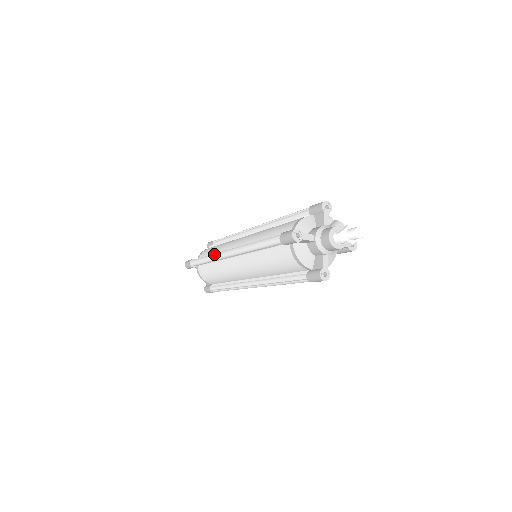
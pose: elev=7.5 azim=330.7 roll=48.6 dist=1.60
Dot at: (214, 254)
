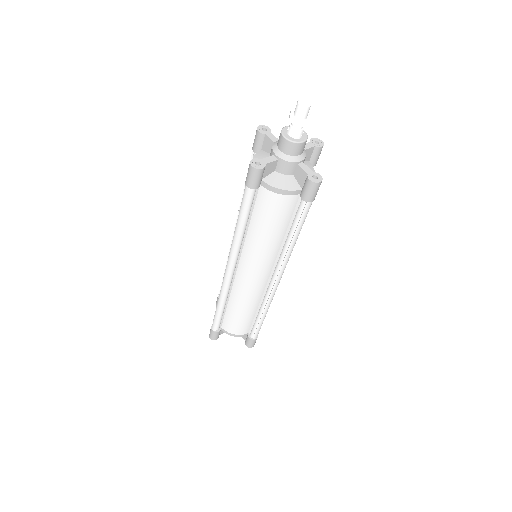
Dot at: (220, 291)
